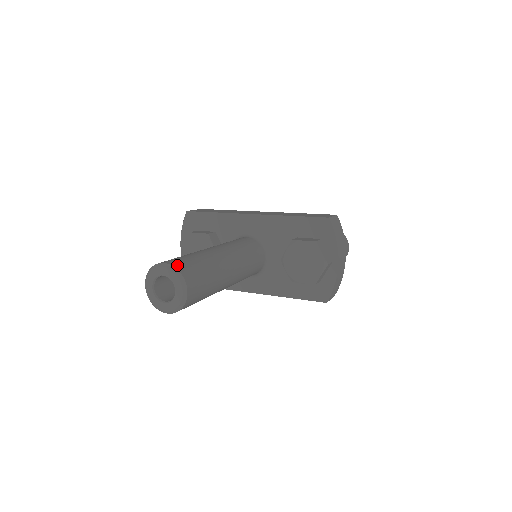
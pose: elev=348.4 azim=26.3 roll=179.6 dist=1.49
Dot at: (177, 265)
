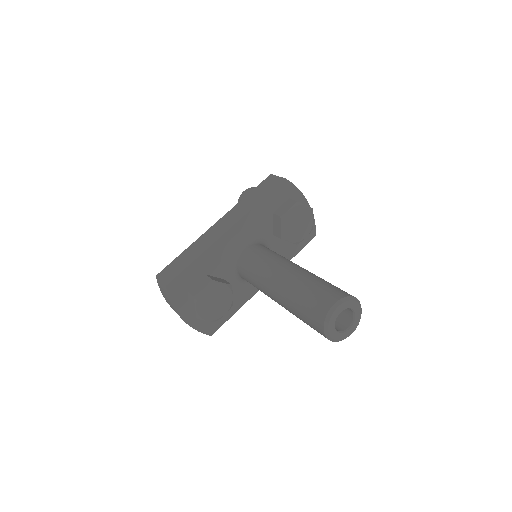
Dot at: (339, 296)
